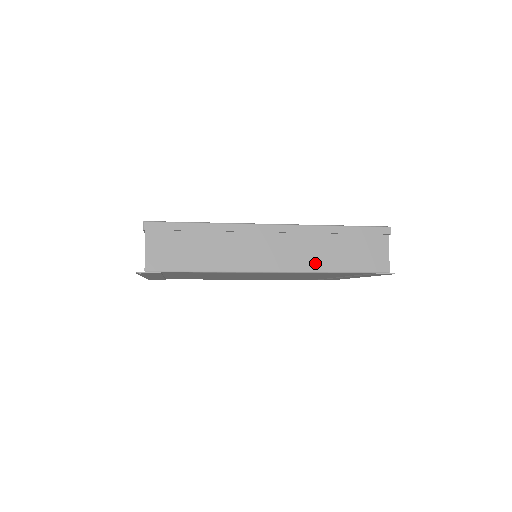
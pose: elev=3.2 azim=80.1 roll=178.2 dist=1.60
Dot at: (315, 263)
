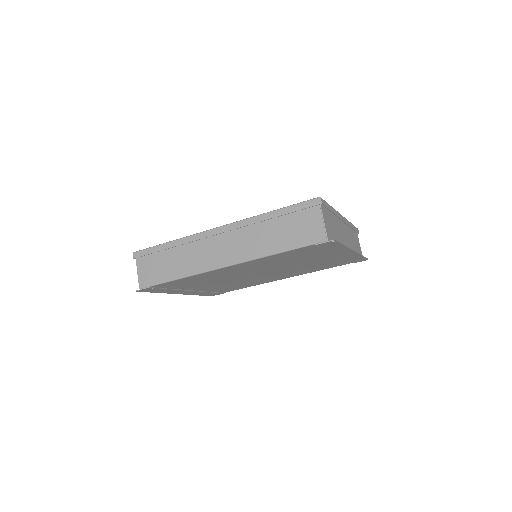
Dot at: (257, 250)
